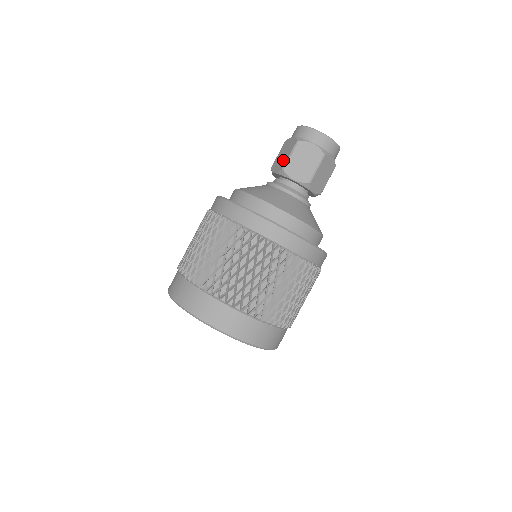
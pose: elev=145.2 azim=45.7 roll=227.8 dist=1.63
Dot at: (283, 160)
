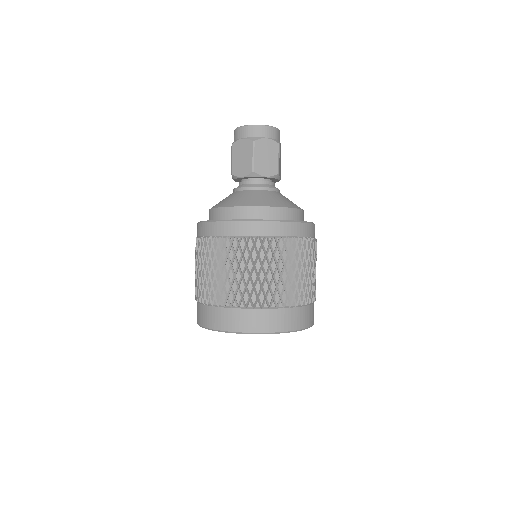
Dot at: (247, 163)
